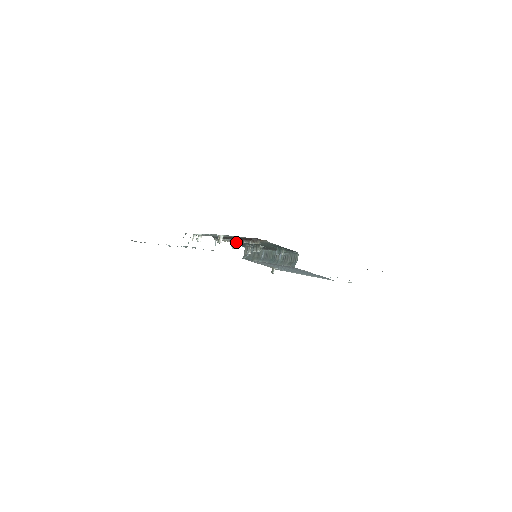
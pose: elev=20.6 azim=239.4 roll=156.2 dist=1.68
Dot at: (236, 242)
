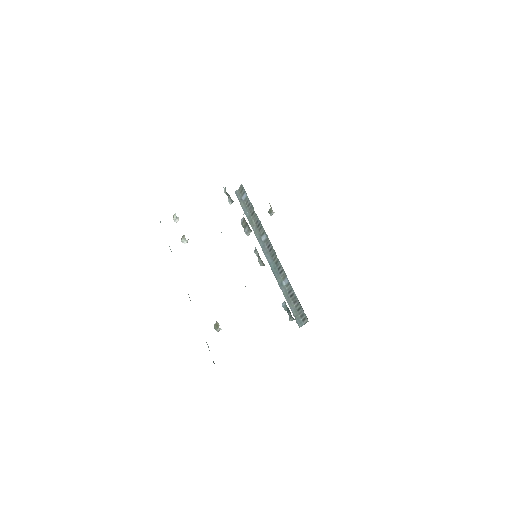
Dot at: occluded
